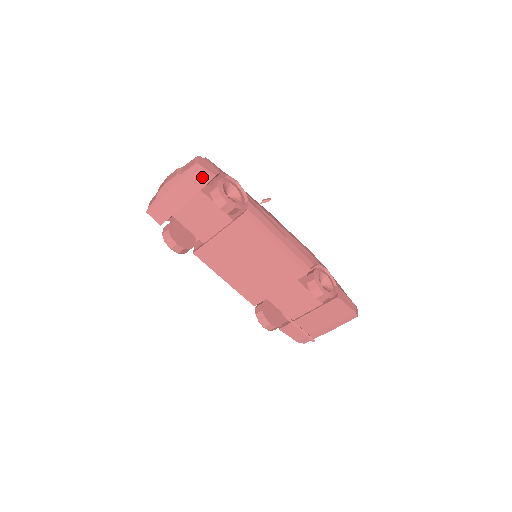
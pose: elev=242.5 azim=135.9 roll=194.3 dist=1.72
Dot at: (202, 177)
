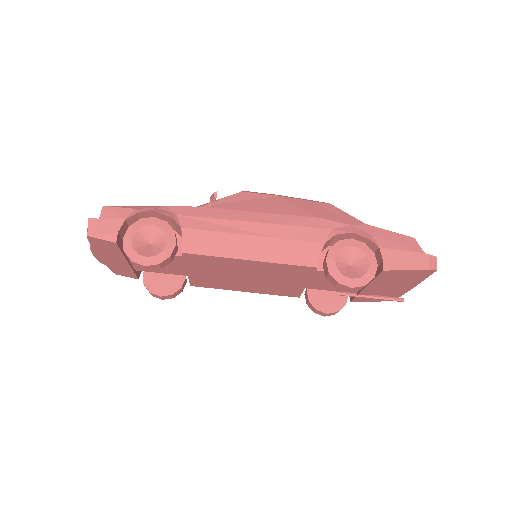
Dot at: (107, 243)
